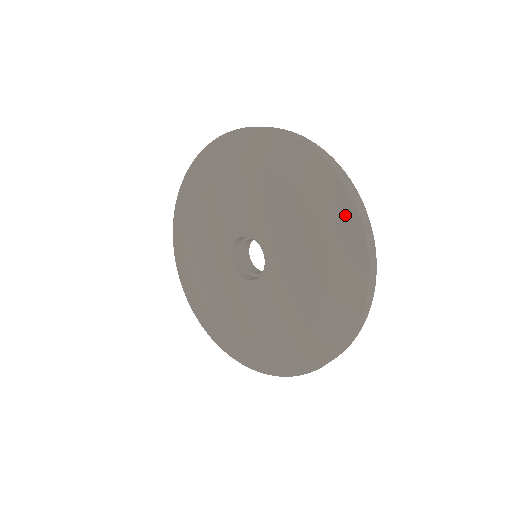
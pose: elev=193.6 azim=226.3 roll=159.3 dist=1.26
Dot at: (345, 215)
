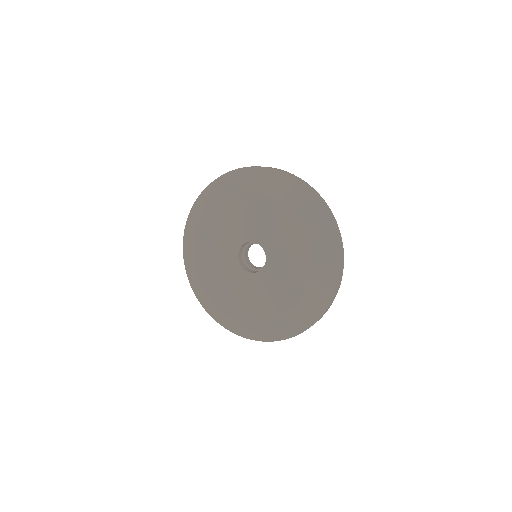
Dot at: (331, 275)
